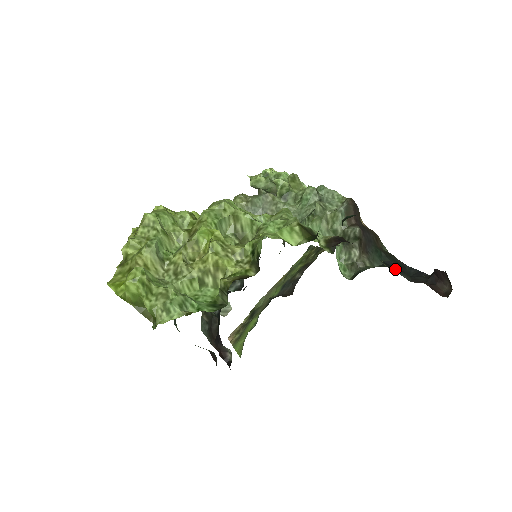
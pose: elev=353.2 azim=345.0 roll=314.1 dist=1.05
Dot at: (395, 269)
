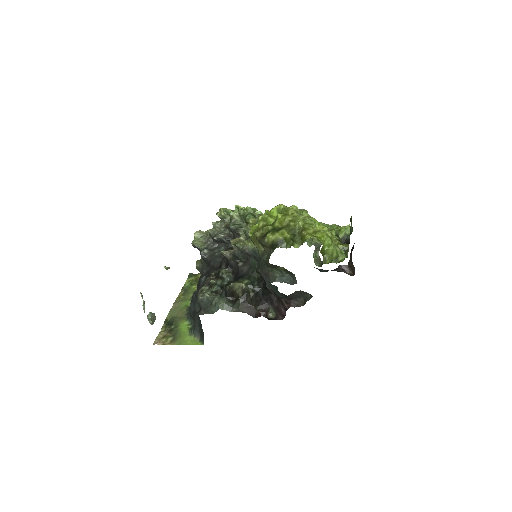
Dot at: occluded
